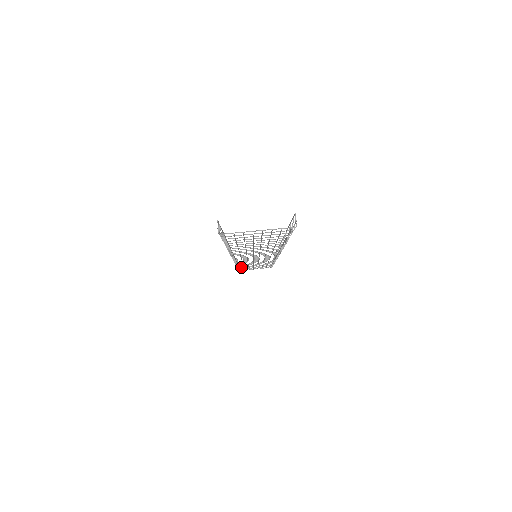
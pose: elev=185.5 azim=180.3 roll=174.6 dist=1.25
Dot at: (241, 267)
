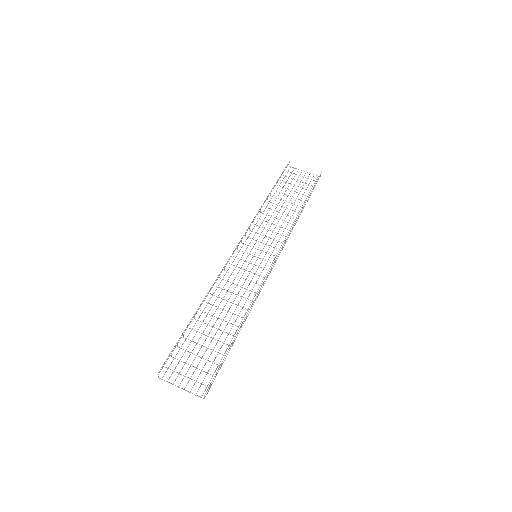
Dot at: occluded
